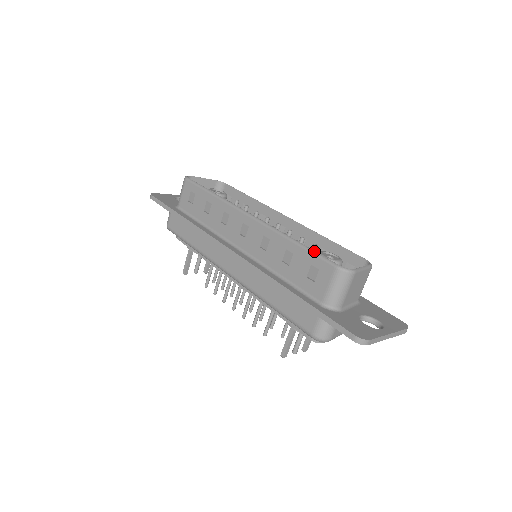
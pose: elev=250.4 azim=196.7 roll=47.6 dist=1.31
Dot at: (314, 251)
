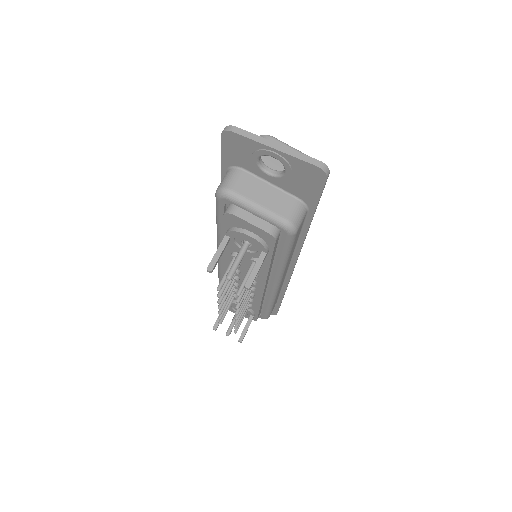
Dot at: occluded
